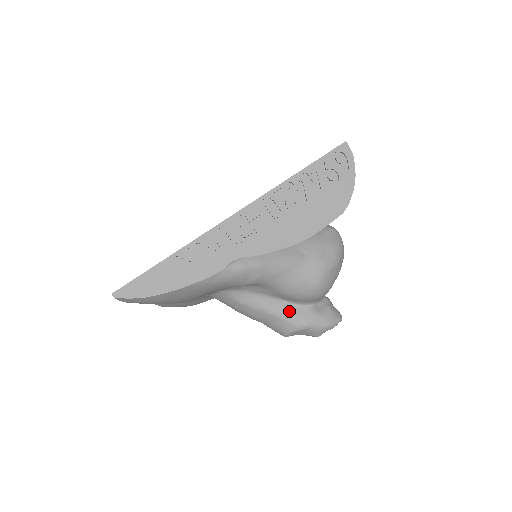
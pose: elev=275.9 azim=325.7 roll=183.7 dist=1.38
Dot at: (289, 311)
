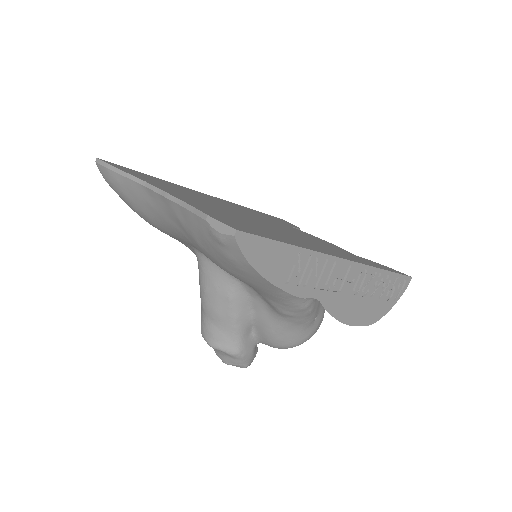
Dot at: (246, 336)
